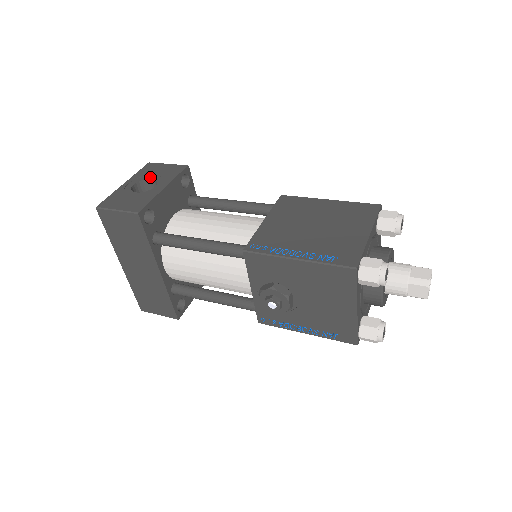
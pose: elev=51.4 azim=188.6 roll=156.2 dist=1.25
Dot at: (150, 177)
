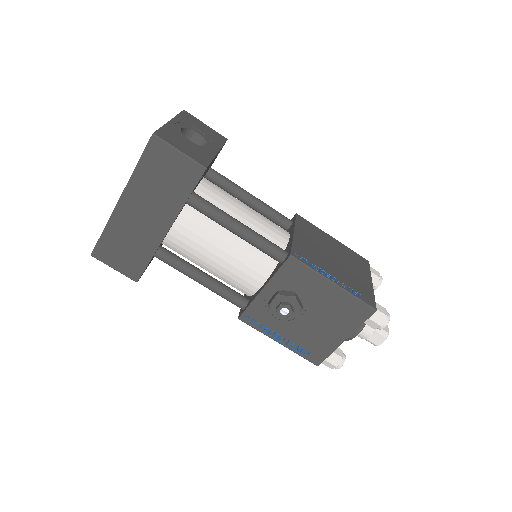
Dot at: (195, 130)
